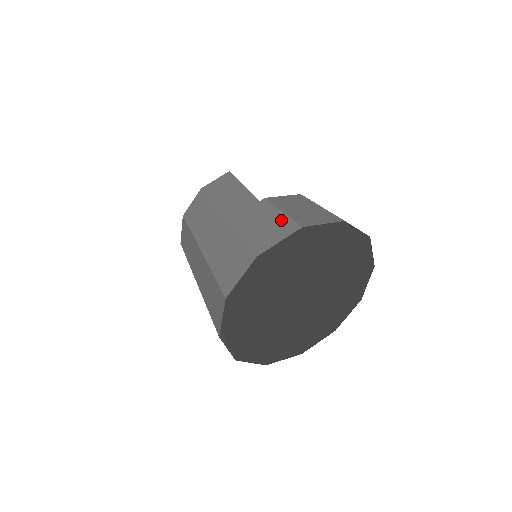
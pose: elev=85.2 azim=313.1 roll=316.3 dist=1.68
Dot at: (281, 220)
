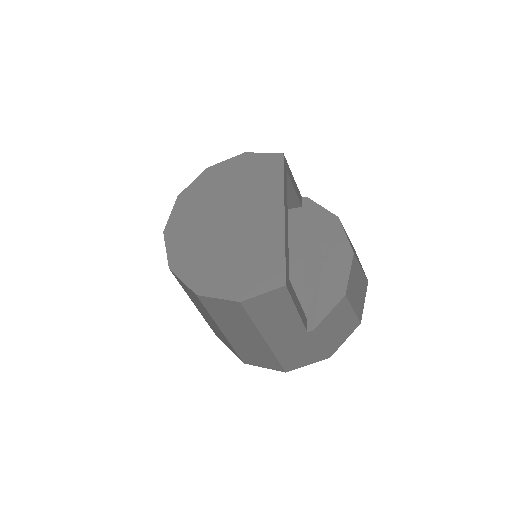
Dot at: (317, 352)
